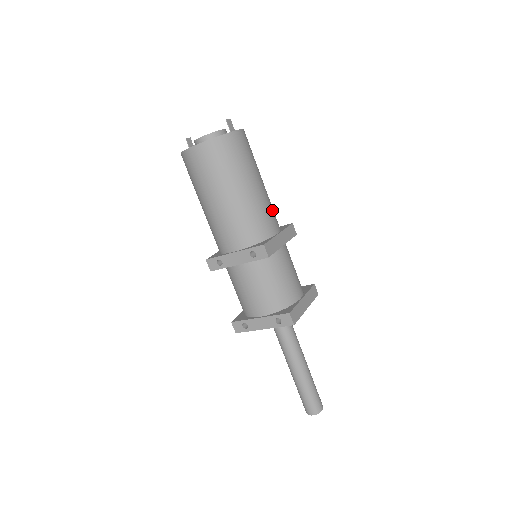
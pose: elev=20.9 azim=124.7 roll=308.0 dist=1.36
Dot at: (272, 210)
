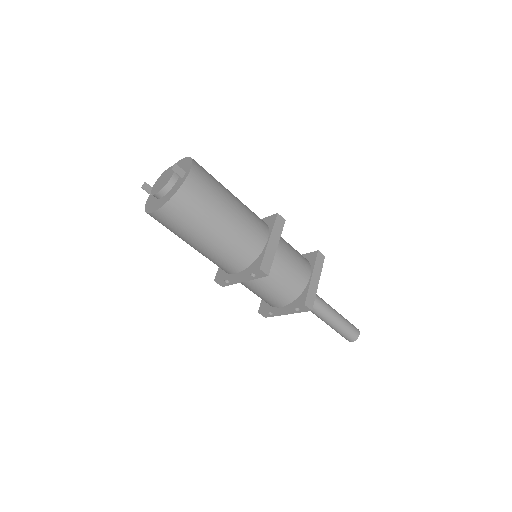
Dot at: (254, 221)
